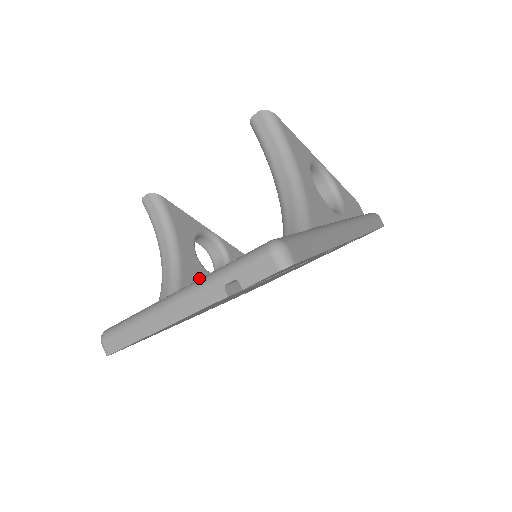
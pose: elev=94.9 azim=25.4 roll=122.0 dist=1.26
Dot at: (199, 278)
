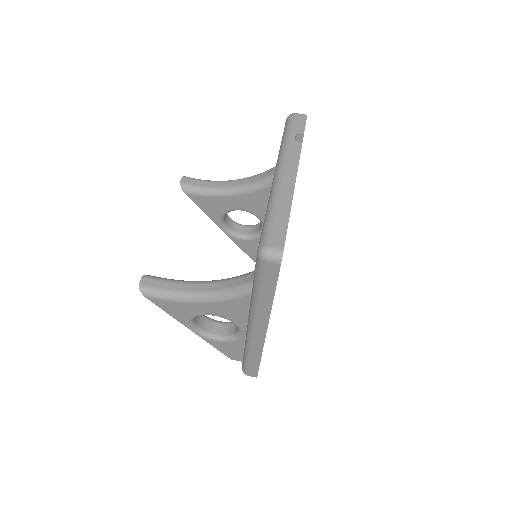
Dot at: occluded
